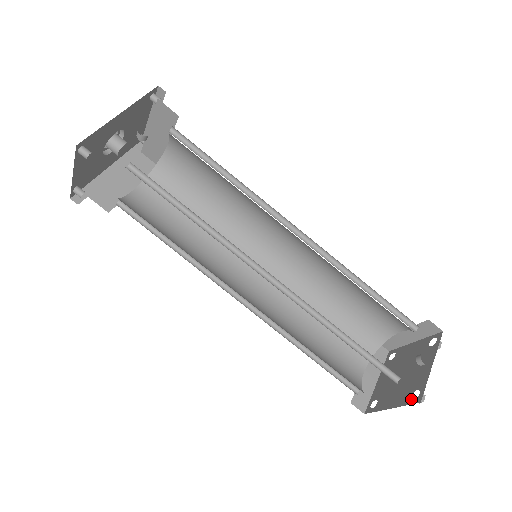
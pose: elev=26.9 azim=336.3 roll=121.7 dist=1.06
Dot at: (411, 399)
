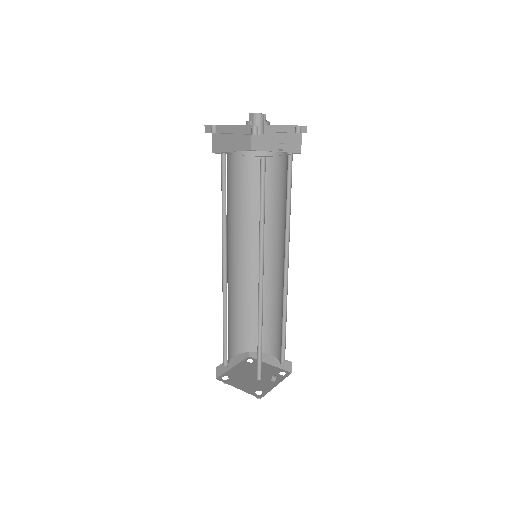
Dot at: (255, 393)
